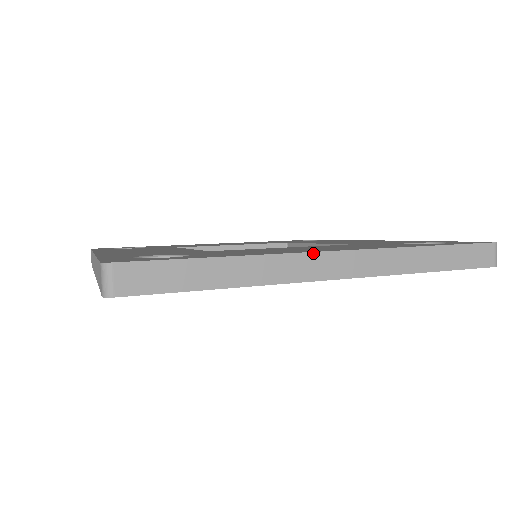
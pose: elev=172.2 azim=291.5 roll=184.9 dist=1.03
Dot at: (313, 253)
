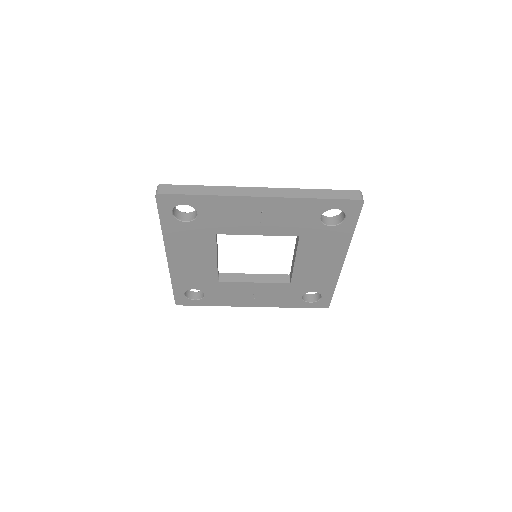
Dot at: (248, 187)
